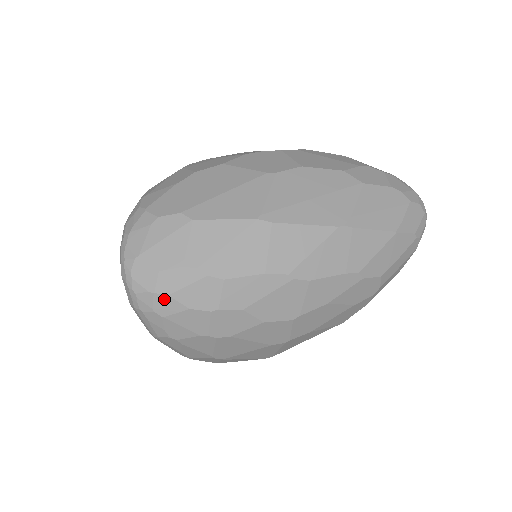
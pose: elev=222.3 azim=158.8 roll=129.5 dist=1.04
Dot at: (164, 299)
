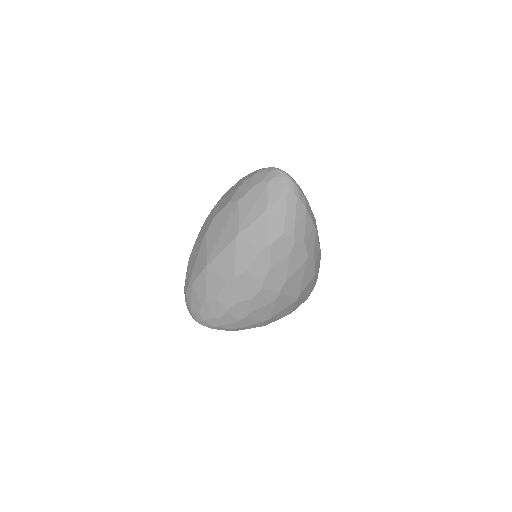
Dot at: (210, 321)
